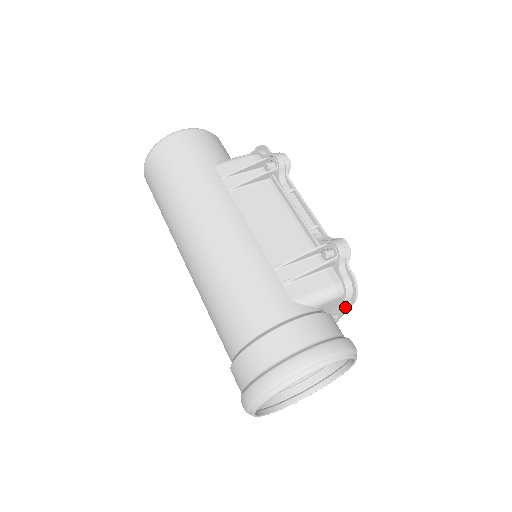
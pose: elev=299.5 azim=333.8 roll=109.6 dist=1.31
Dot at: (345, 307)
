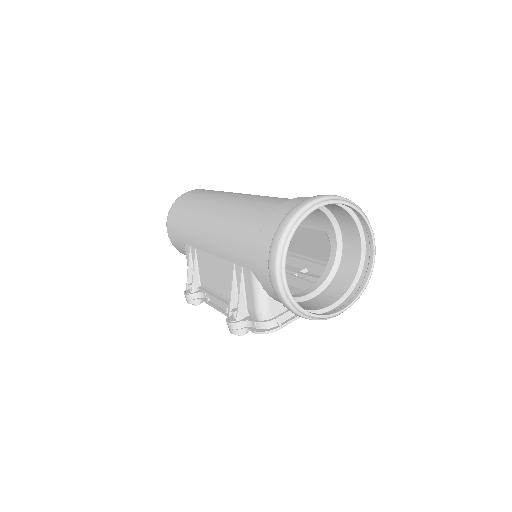
Dot at: occluded
